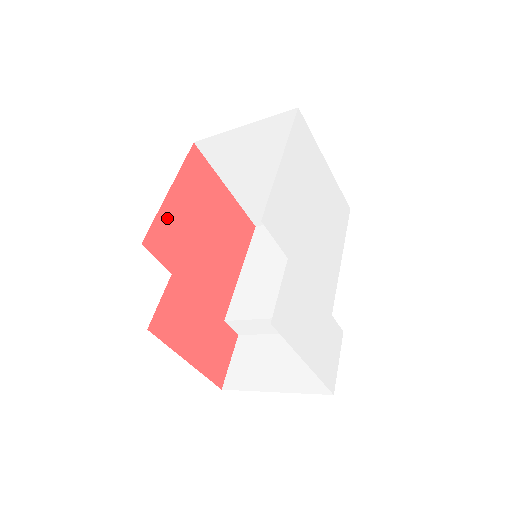
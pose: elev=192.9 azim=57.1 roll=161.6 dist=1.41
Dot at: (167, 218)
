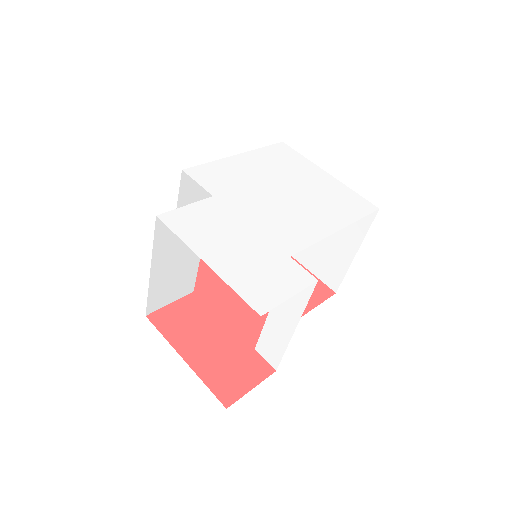
Dot at: occluded
